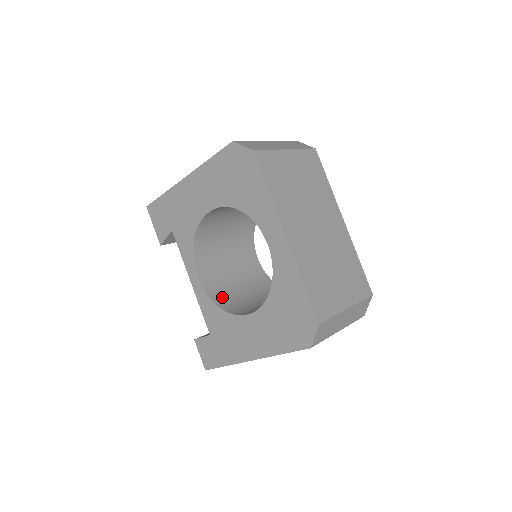
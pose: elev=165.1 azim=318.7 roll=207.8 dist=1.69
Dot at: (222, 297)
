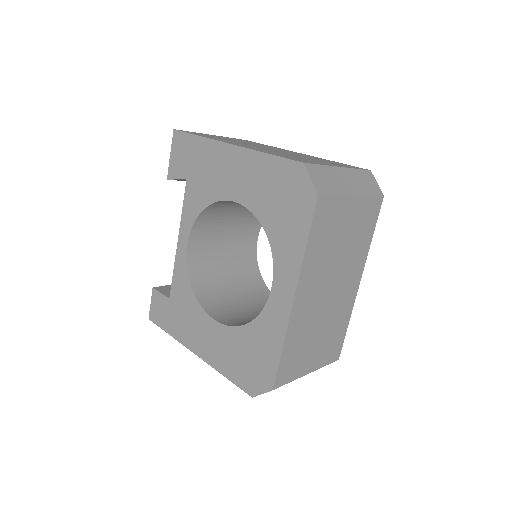
Dot at: (200, 274)
